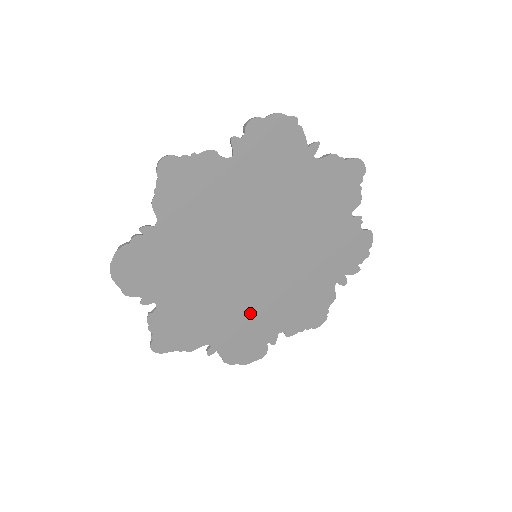
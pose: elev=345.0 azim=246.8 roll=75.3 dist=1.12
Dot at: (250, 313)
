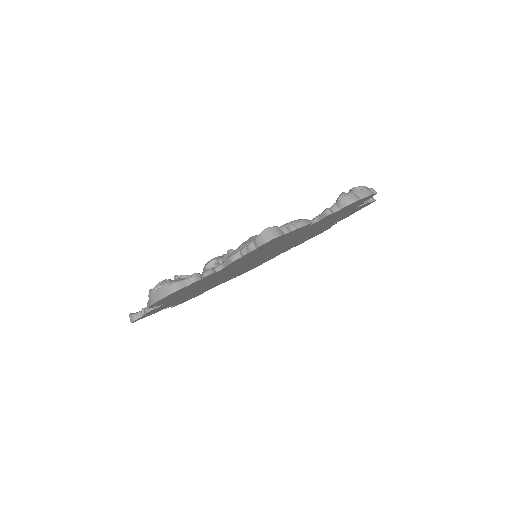
Dot at: occluded
